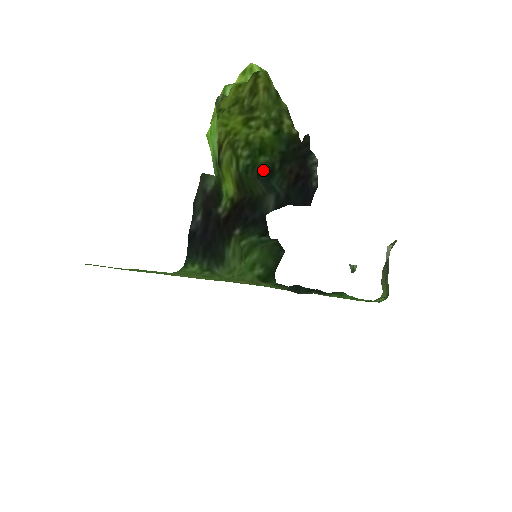
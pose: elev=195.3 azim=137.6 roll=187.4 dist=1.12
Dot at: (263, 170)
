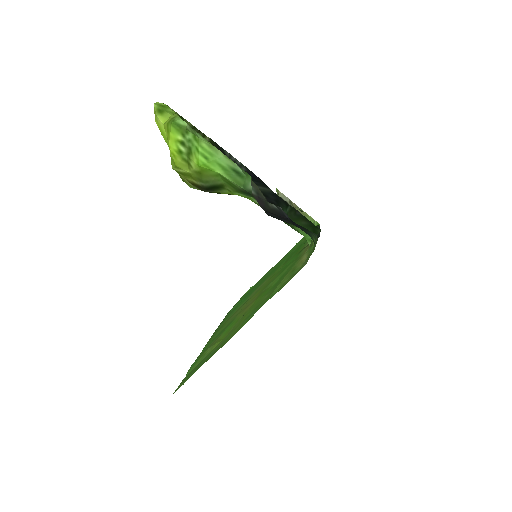
Dot at: occluded
